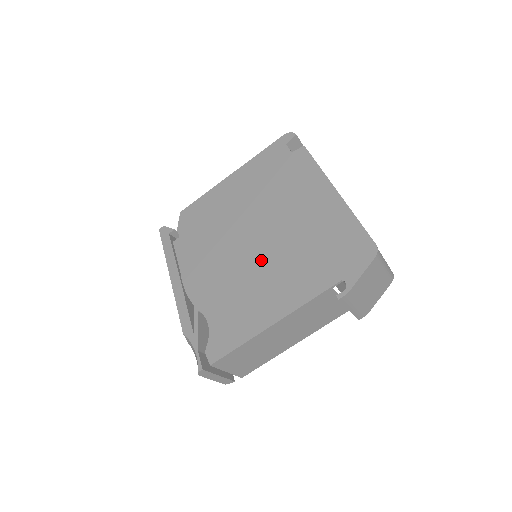
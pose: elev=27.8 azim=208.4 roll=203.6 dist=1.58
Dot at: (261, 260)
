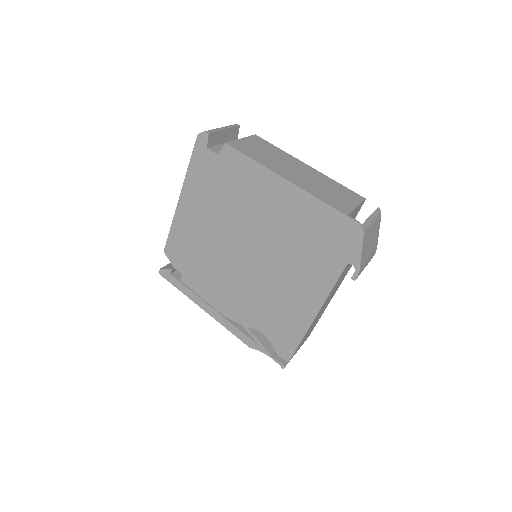
Dot at: (267, 270)
